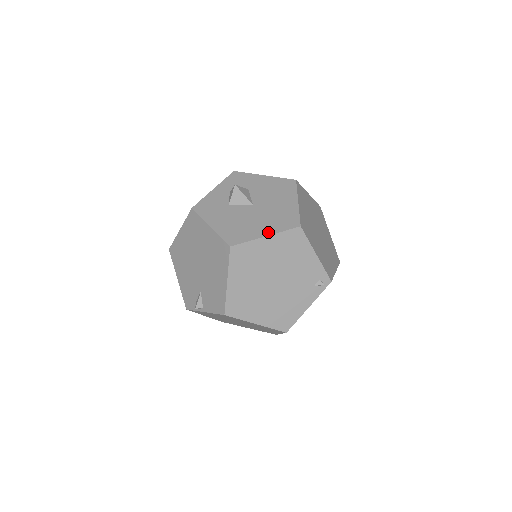
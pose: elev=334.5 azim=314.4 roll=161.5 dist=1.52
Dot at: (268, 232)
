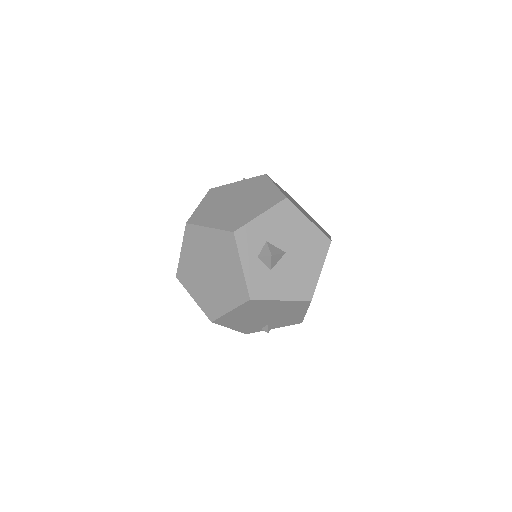
Dot at: (320, 266)
